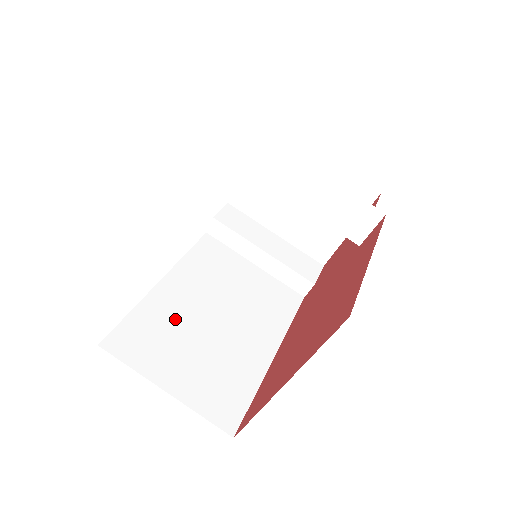
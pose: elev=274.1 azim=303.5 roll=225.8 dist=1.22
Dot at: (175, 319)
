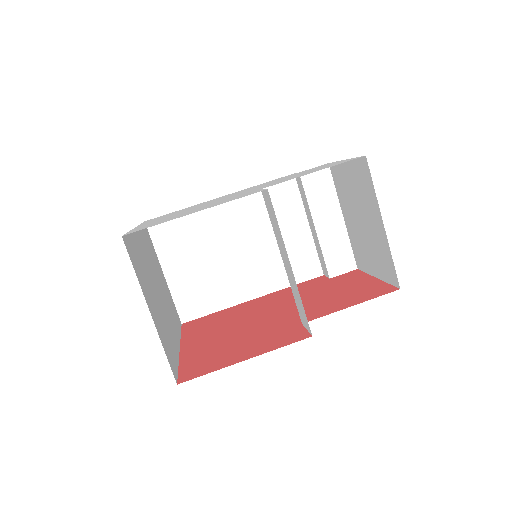
Dot at: (206, 233)
